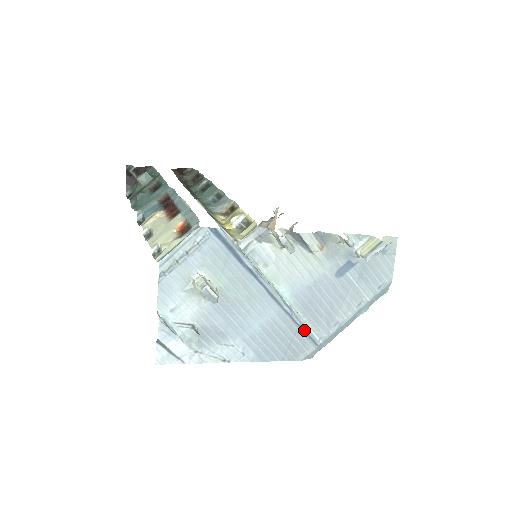
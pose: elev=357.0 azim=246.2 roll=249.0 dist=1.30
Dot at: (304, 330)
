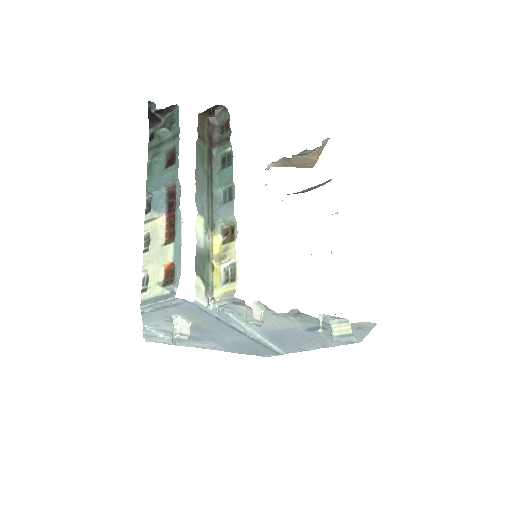
Dot at: (269, 348)
